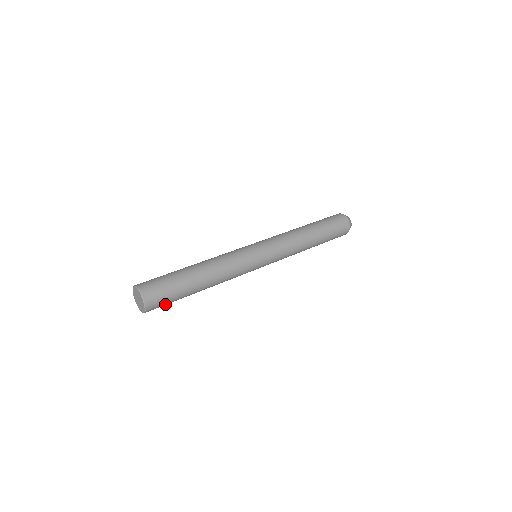
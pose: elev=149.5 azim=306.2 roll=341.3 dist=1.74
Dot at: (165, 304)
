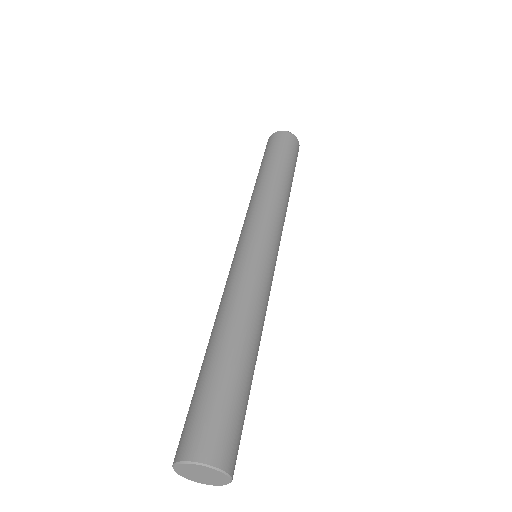
Dot at: (240, 435)
